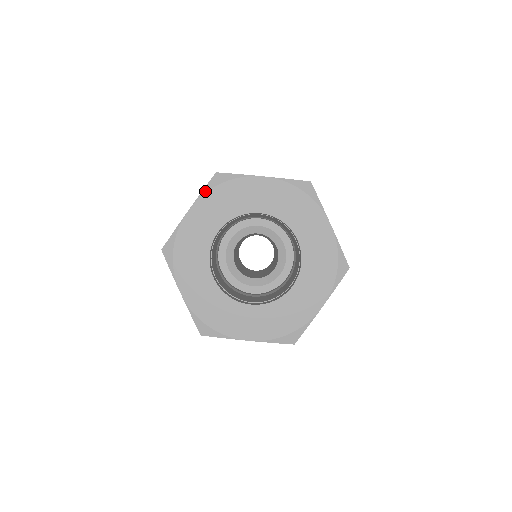
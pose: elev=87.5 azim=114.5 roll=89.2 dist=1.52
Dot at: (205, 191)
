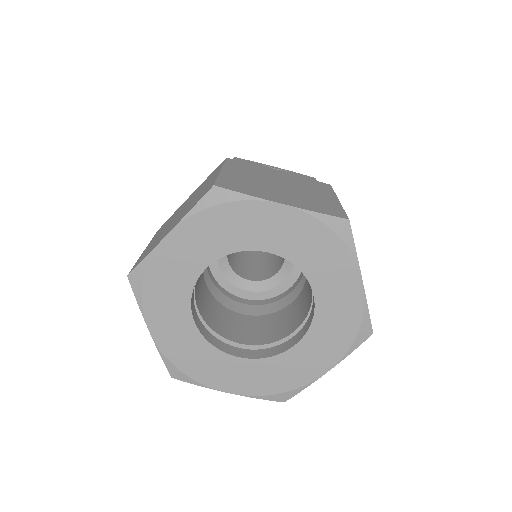
Dot at: (140, 302)
